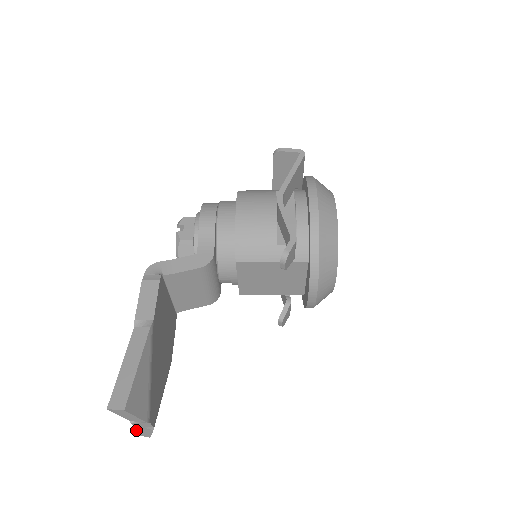
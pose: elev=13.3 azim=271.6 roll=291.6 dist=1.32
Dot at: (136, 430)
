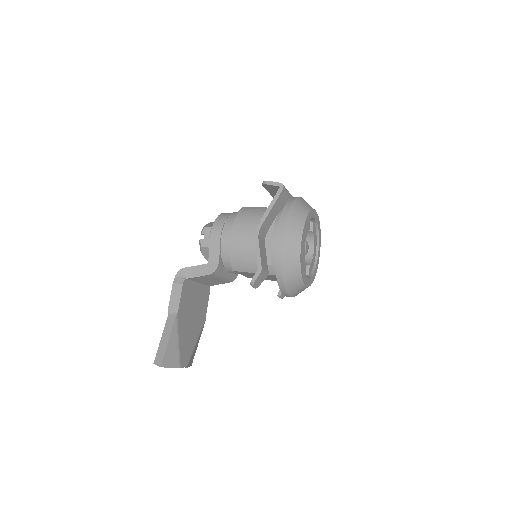
Dot at: occluded
